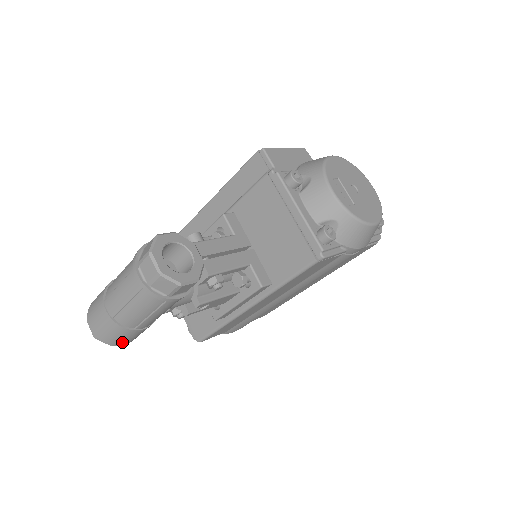
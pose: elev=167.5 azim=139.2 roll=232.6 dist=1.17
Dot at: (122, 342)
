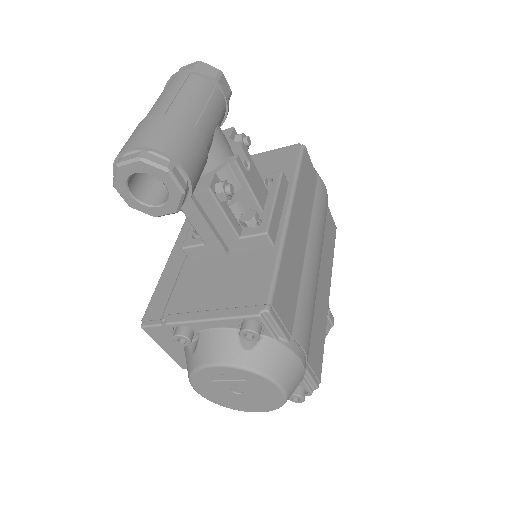
Dot at: (182, 155)
